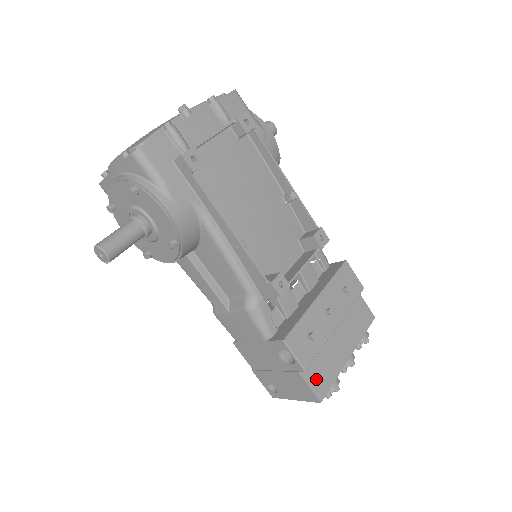
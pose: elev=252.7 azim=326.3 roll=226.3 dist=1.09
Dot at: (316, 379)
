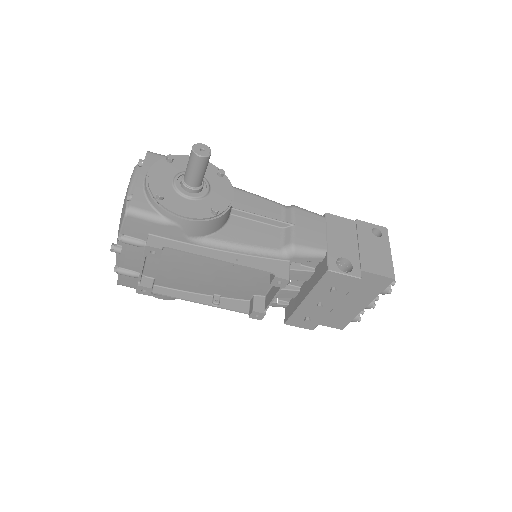
Dot at: (332, 322)
